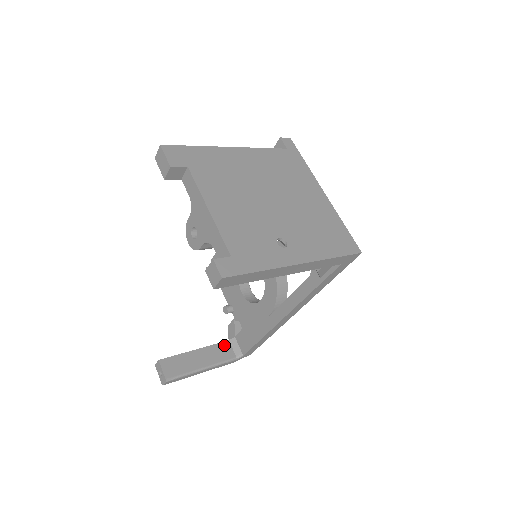
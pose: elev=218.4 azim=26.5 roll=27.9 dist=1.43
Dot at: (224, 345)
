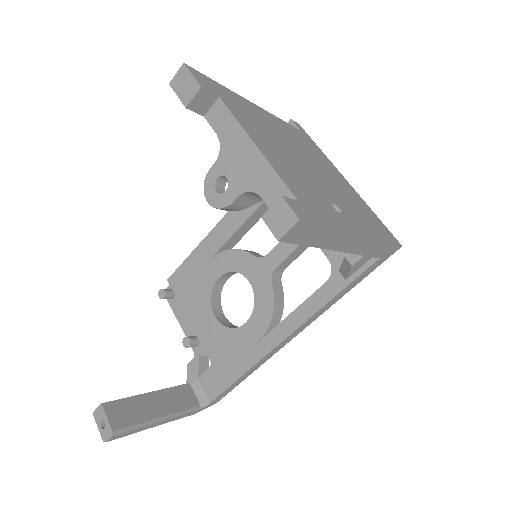
Dot at: (184, 389)
